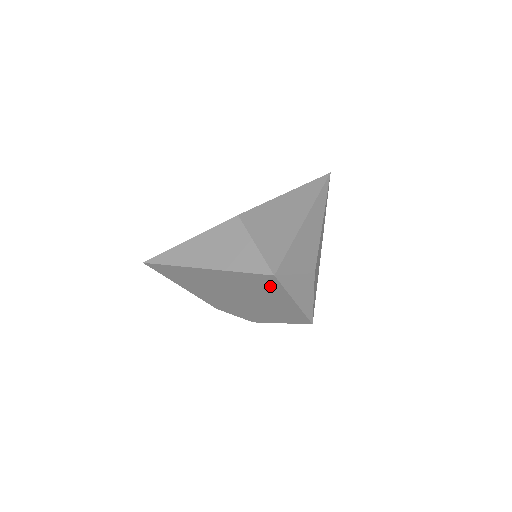
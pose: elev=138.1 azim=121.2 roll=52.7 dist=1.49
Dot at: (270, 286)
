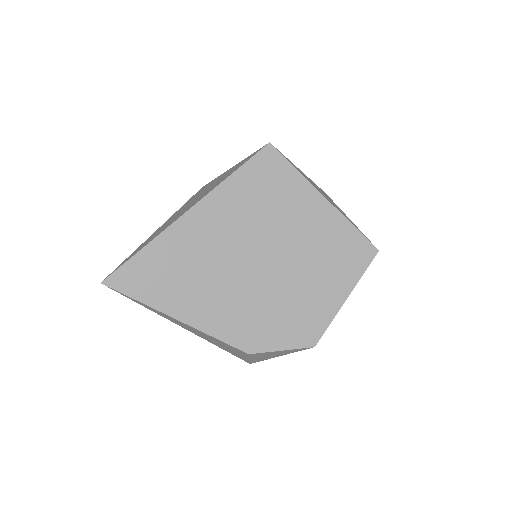
Dot at: (278, 179)
